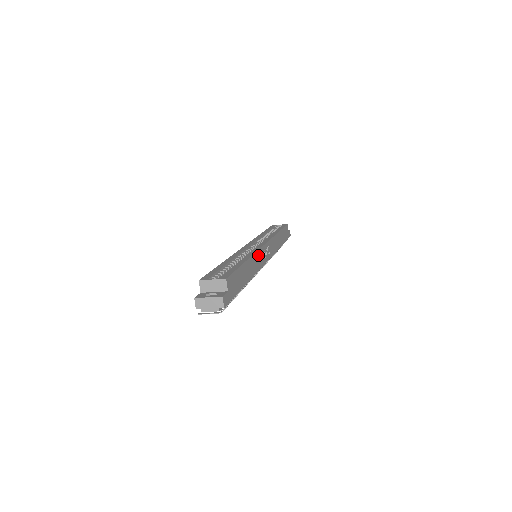
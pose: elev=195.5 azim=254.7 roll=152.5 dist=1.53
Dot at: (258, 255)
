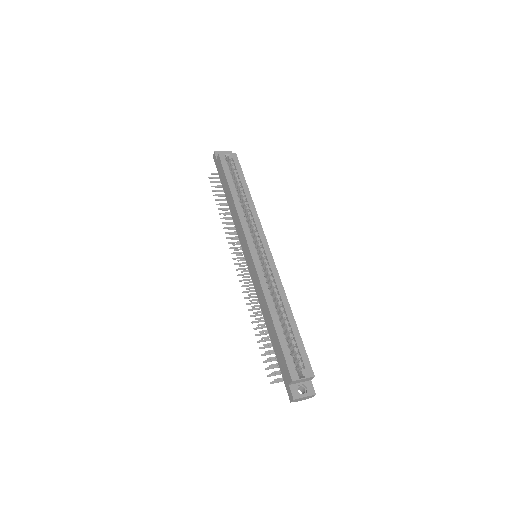
Dot at: (278, 279)
